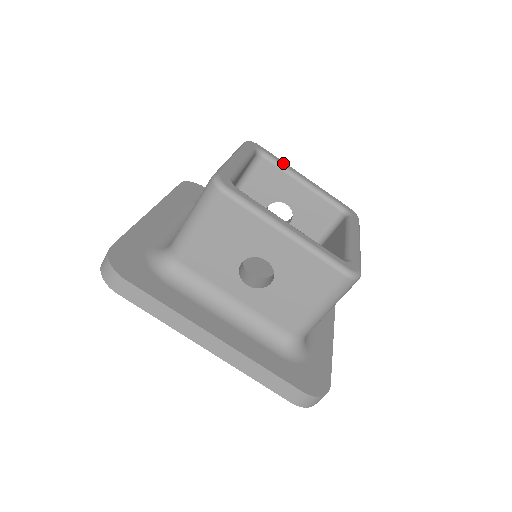
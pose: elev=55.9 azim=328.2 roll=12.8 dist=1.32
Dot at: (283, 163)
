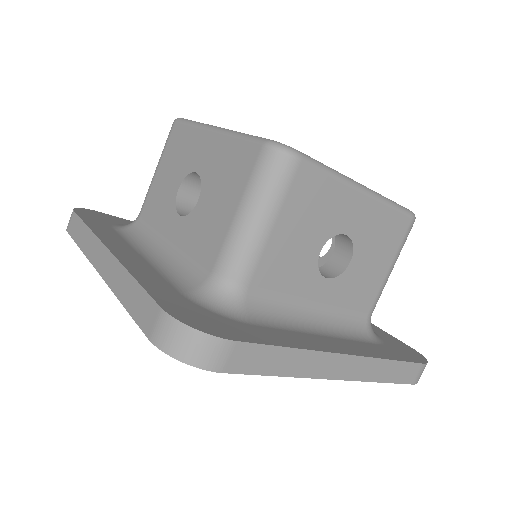
Dot at: occluded
